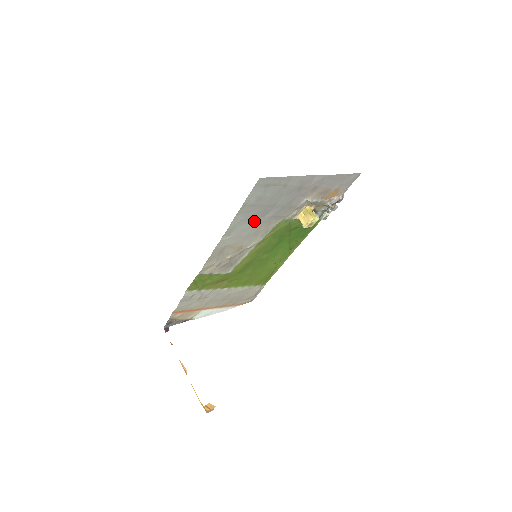
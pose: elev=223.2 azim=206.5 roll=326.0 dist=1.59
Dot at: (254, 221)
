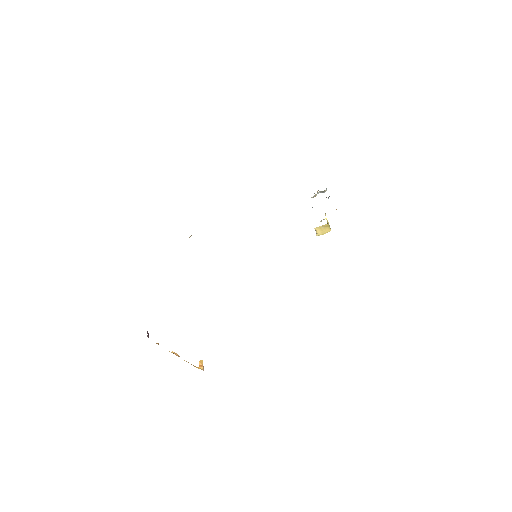
Dot at: occluded
